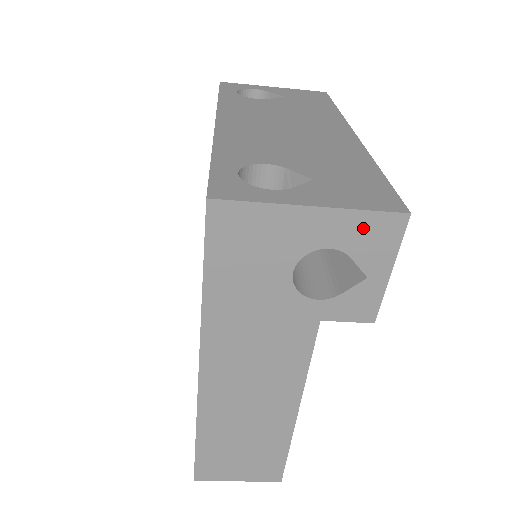
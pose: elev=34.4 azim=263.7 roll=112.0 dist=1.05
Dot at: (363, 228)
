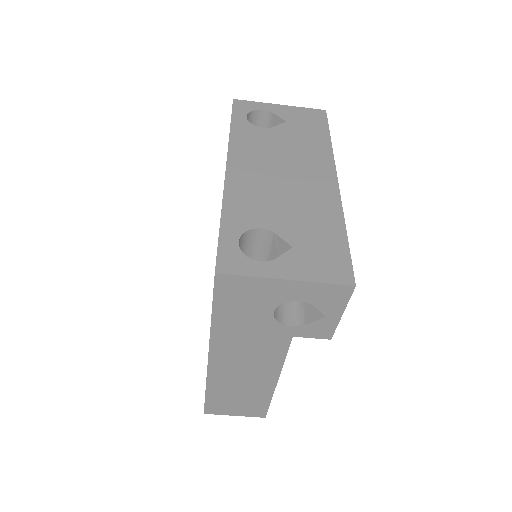
Dot at: (322, 292)
